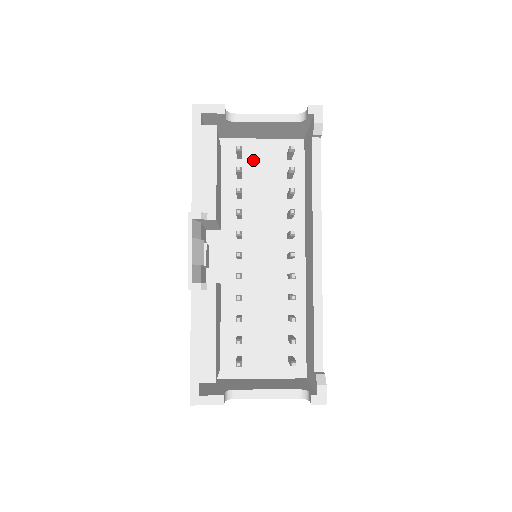
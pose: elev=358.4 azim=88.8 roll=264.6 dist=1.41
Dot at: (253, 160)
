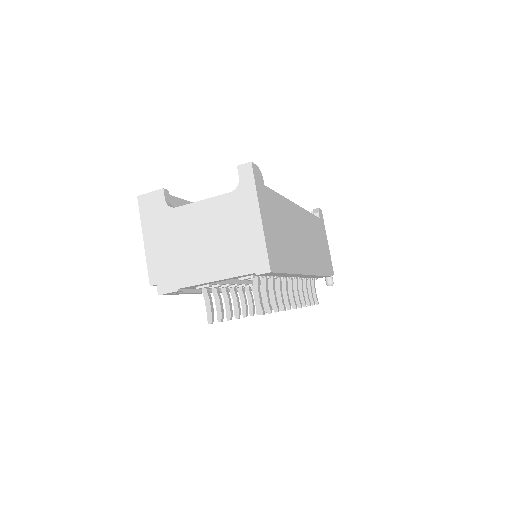
Dot at: occluded
